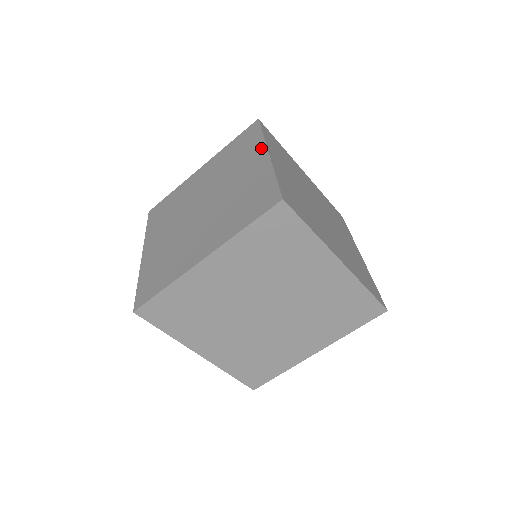
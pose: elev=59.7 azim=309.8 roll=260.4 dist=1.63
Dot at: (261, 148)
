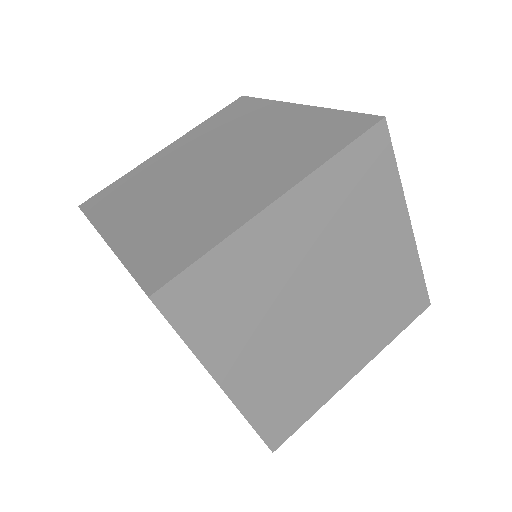
Dot at: (280, 105)
